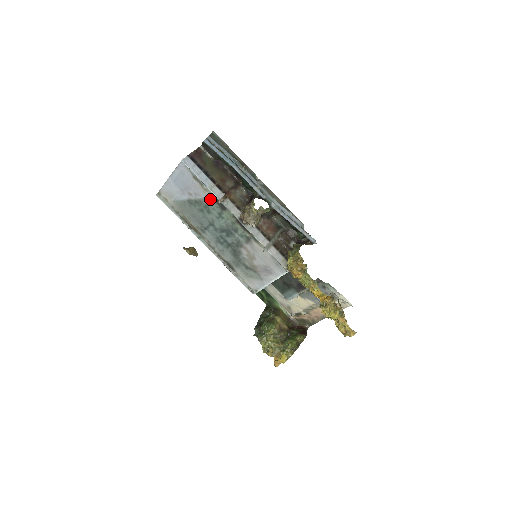
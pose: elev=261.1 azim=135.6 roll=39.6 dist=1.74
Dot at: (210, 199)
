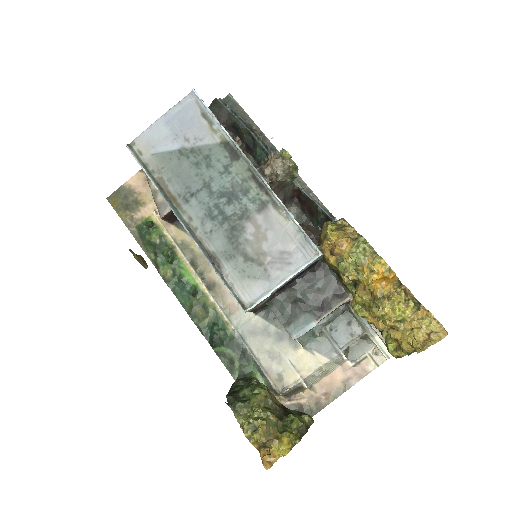
Dot at: (218, 145)
